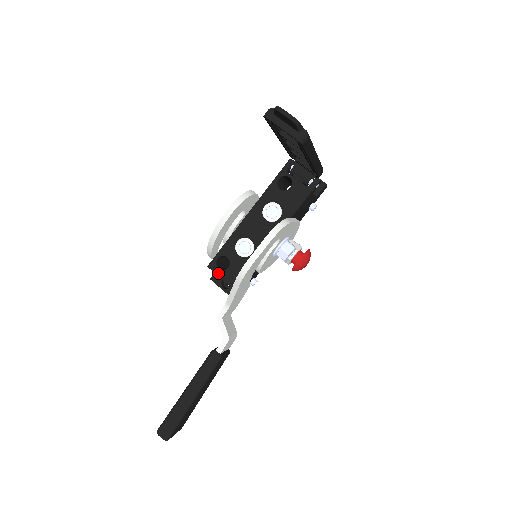
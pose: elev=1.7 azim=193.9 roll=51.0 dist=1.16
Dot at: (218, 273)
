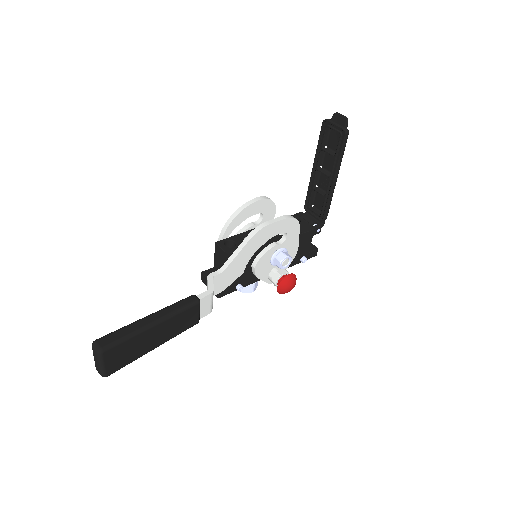
Dot at: (223, 248)
